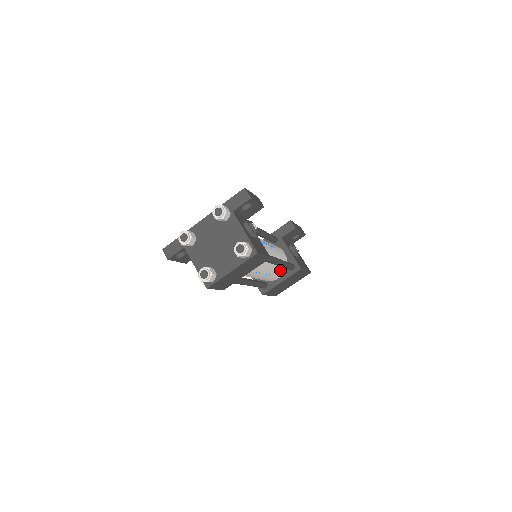
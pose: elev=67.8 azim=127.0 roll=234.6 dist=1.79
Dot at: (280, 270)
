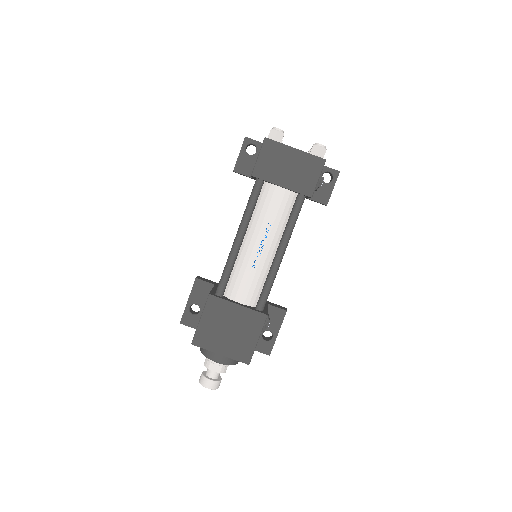
Dot at: (256, 288)
